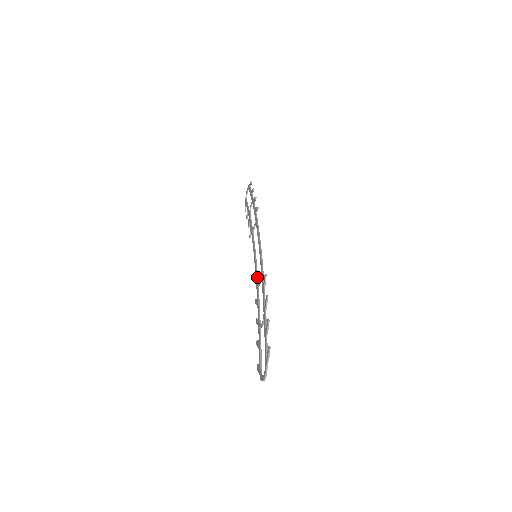
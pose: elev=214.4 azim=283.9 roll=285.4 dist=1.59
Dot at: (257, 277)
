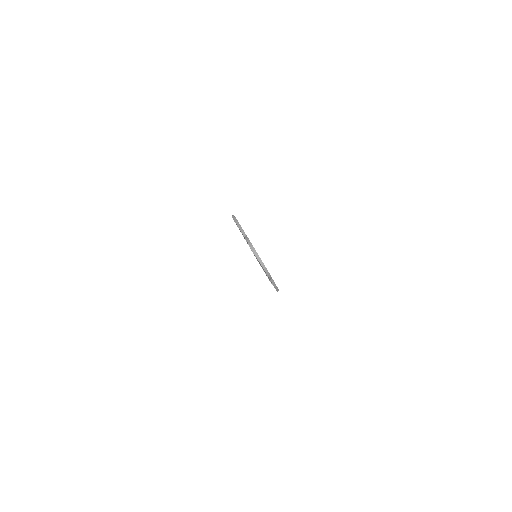
Dot at: occluded
